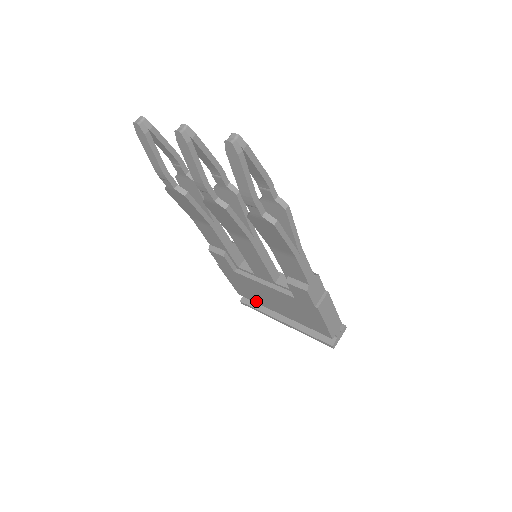
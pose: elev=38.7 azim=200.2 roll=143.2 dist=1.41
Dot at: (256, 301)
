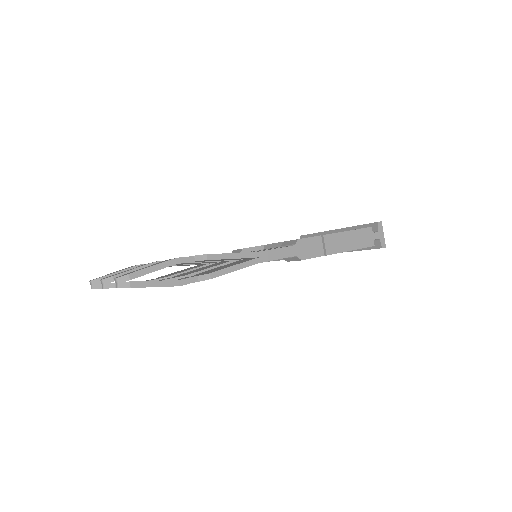
Dot at: occluded
